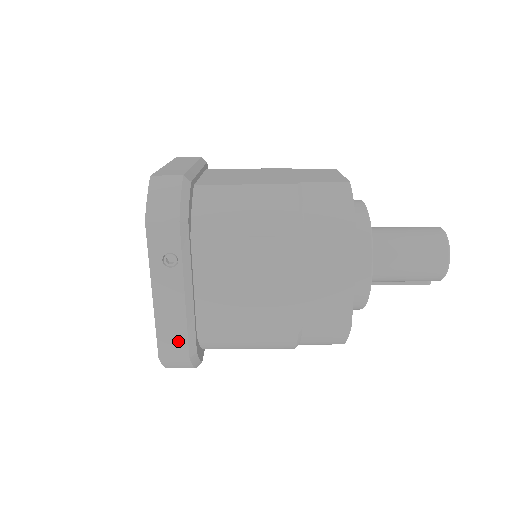
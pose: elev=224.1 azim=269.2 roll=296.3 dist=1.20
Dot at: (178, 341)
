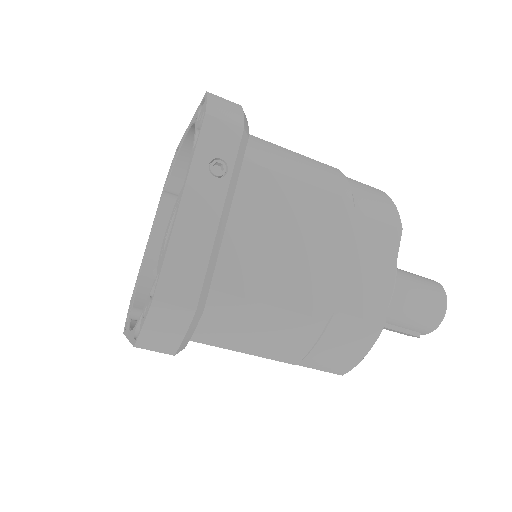
Dot at: (190, 280)
